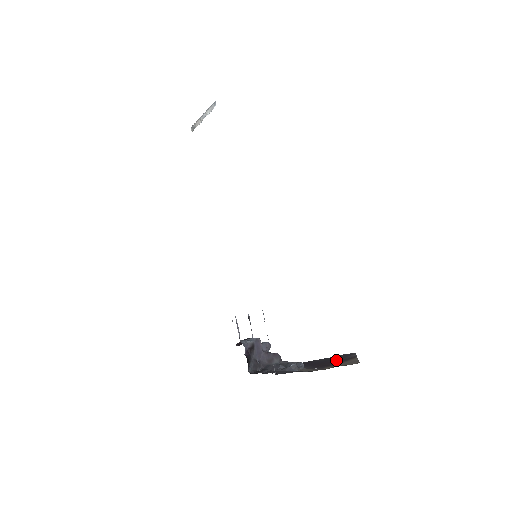
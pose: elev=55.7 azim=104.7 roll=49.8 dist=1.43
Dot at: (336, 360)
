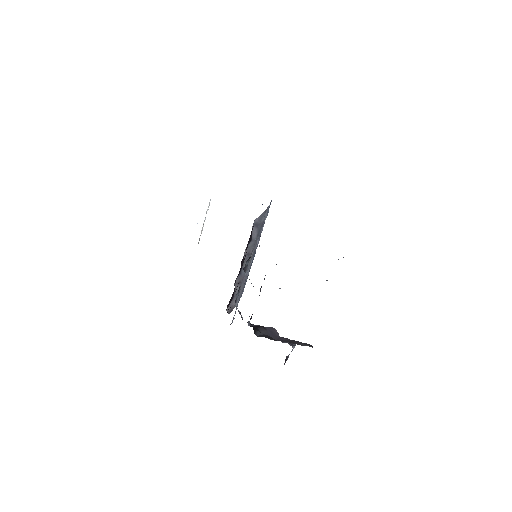
Dot at: occluded
